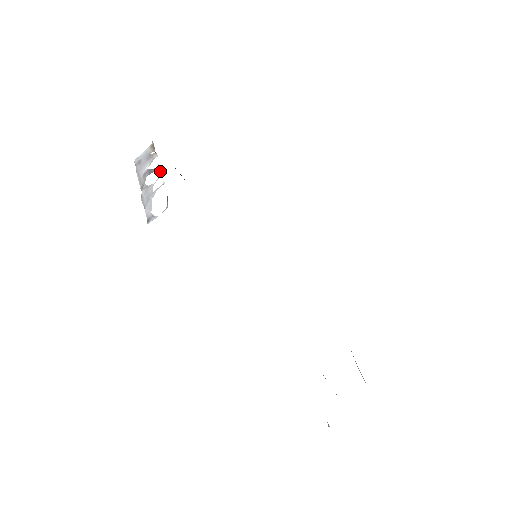
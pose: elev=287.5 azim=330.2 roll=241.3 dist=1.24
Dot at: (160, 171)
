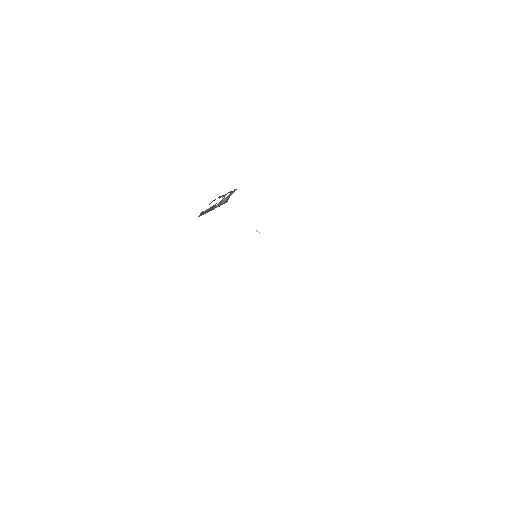
Dot at: (224, 196)
